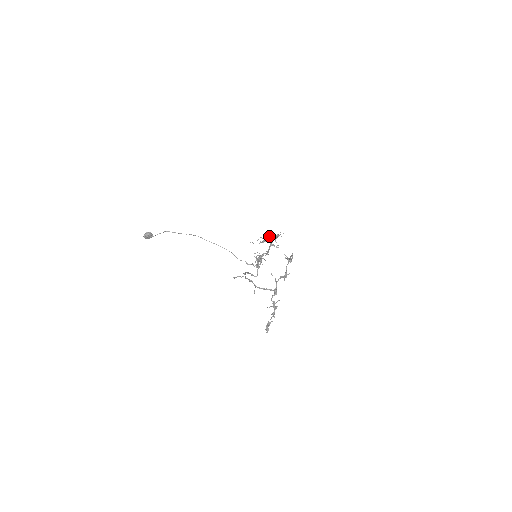
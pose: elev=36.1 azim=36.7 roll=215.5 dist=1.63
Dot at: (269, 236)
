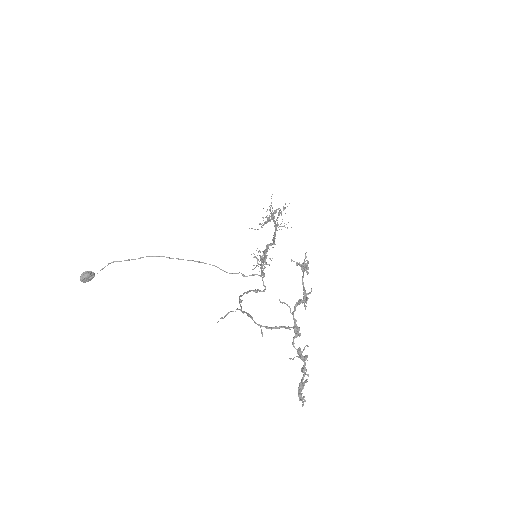
Dot at: (271, 213)
